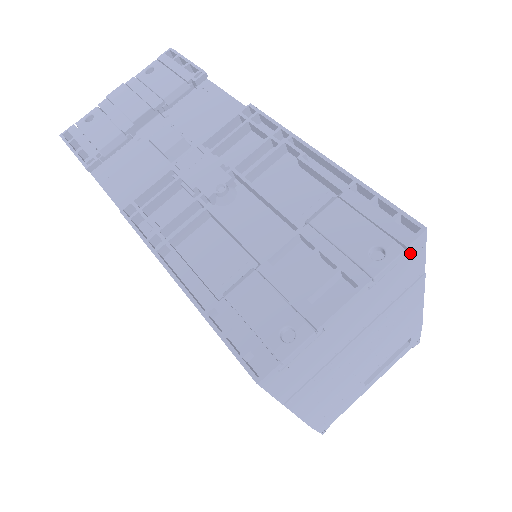
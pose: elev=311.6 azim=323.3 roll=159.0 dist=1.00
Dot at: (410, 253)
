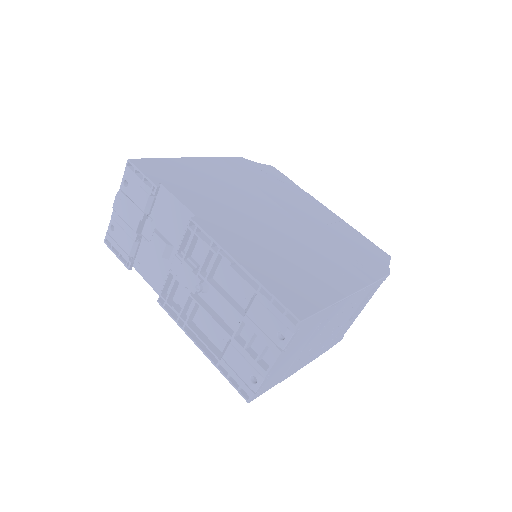
Dot at: (301, 328)
